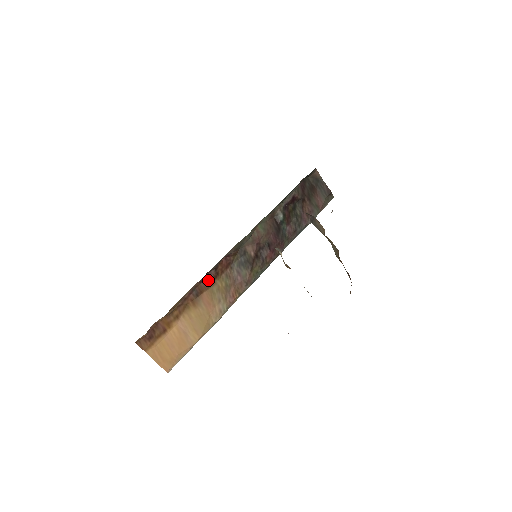
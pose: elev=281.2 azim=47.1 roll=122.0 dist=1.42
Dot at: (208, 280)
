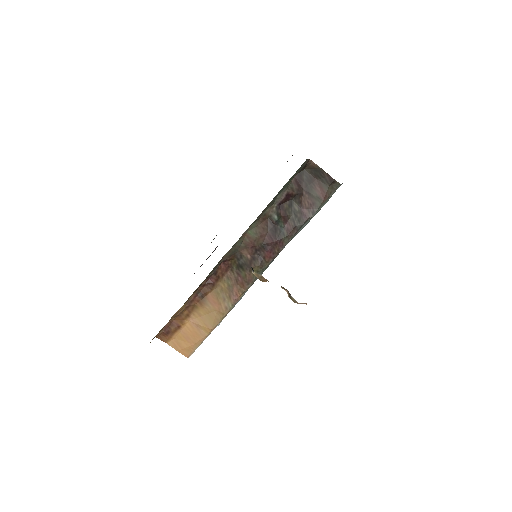
Dot at: (210, 283)
